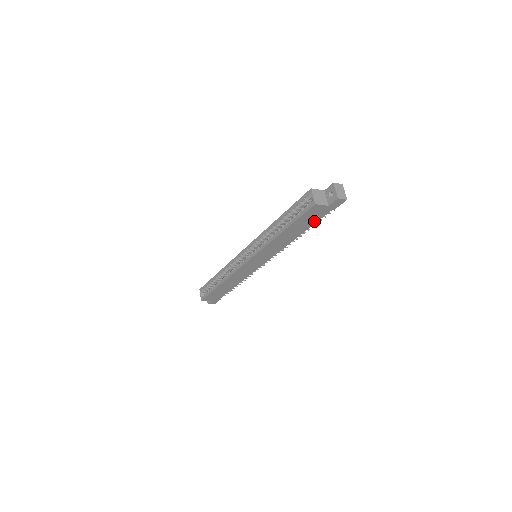
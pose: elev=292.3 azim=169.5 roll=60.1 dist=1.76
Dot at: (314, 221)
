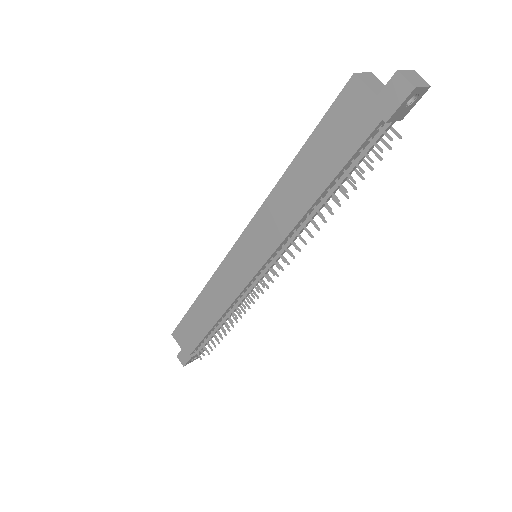
Dot at: (346, 152)
